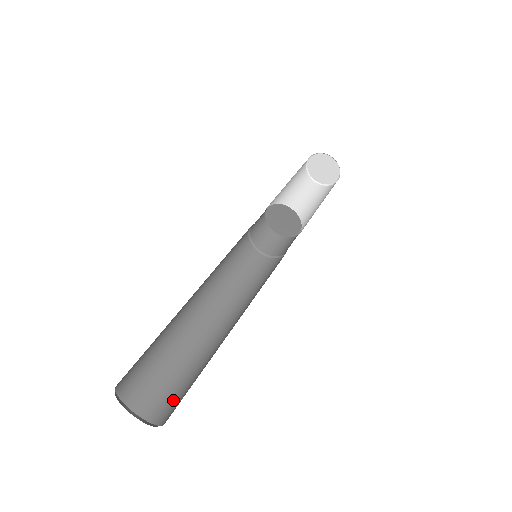
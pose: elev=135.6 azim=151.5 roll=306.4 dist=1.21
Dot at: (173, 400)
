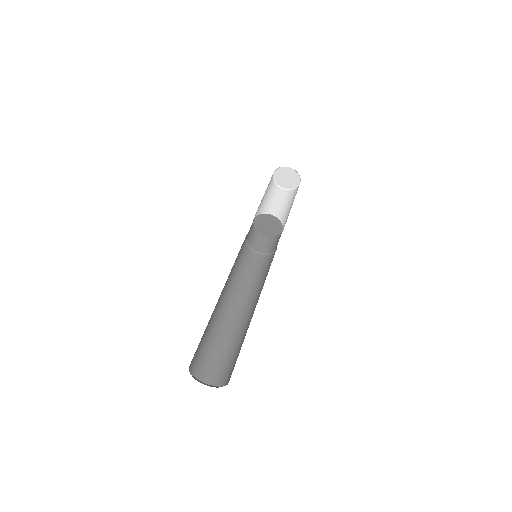
Dot at: (214, 366)
